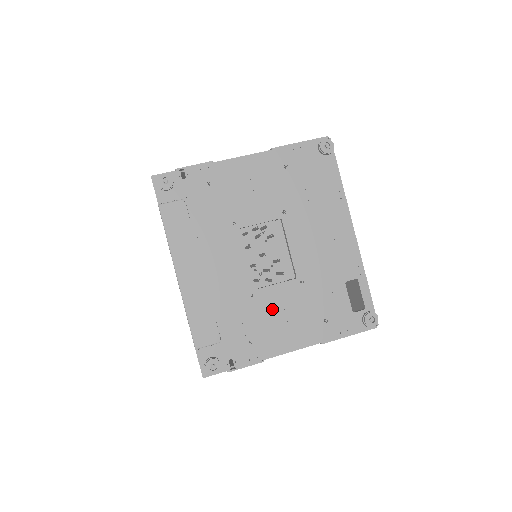
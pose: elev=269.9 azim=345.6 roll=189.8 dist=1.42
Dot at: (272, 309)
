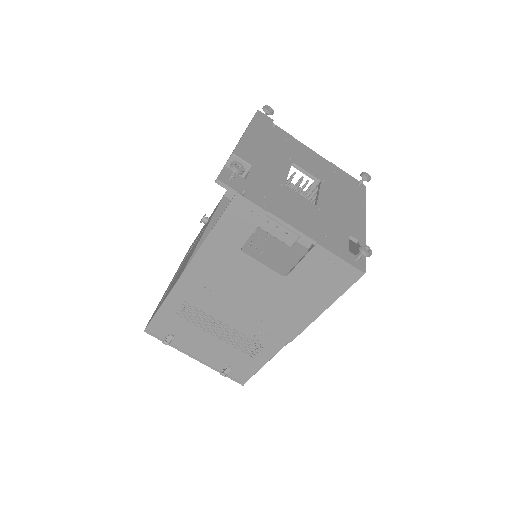
Dot at: (291, 200)
